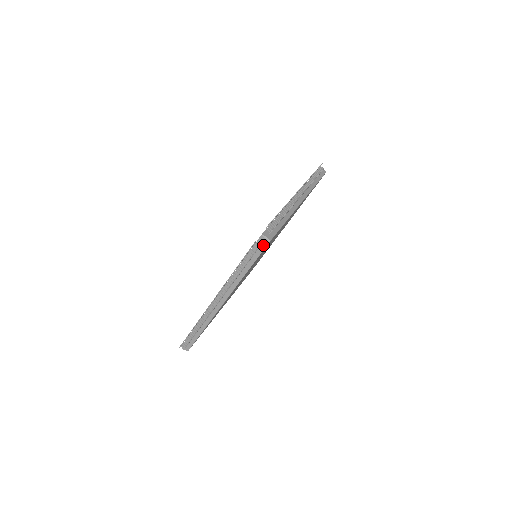
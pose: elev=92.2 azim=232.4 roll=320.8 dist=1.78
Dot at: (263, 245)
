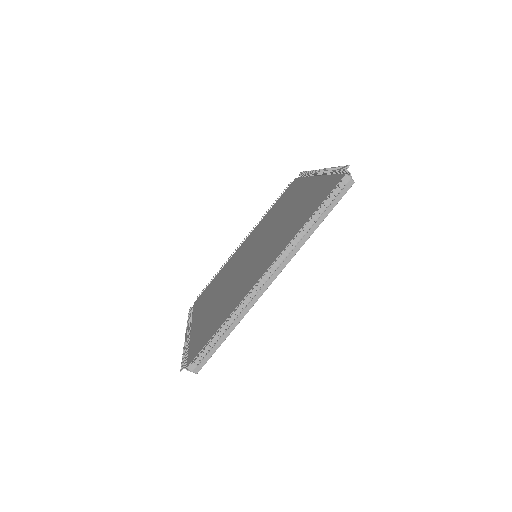
Dot at: (346, 187)
